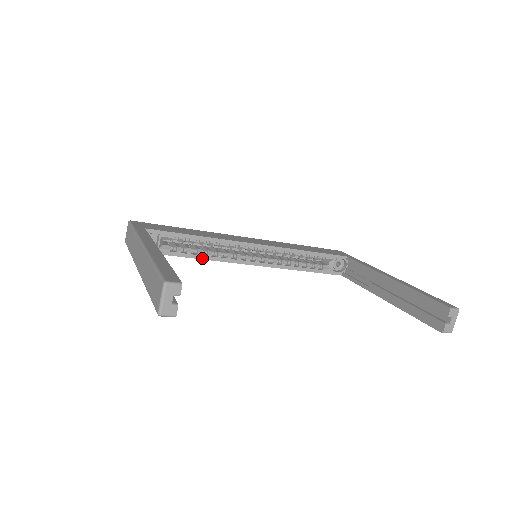
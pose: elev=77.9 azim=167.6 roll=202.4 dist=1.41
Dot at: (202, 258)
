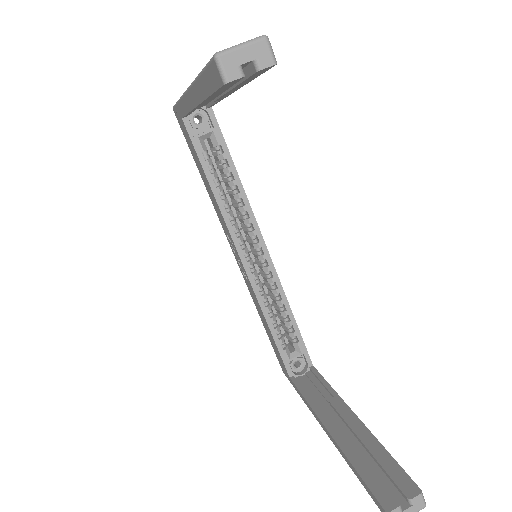
Dot at: (216, 196)
